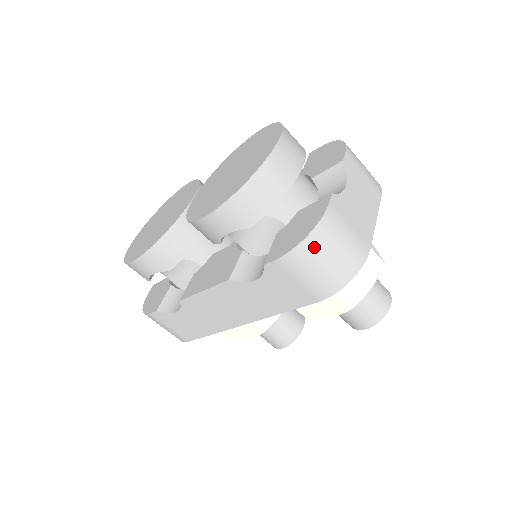
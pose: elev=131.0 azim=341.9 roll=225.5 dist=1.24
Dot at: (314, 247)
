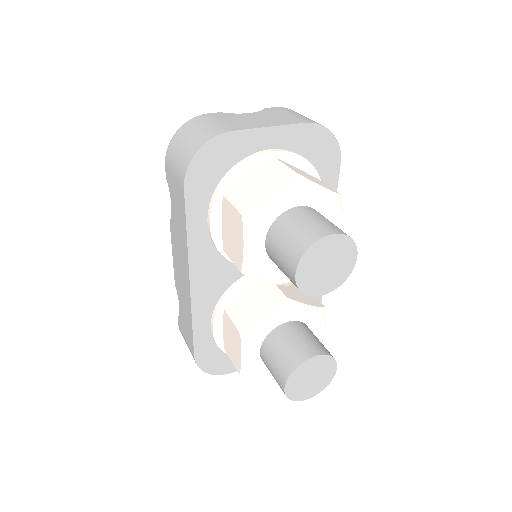
Dot at: (179, 137)
